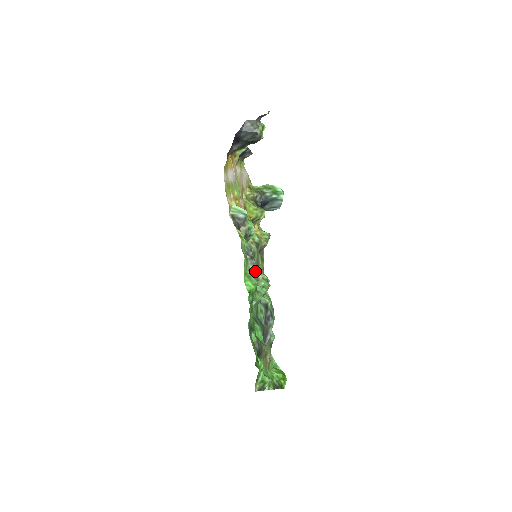
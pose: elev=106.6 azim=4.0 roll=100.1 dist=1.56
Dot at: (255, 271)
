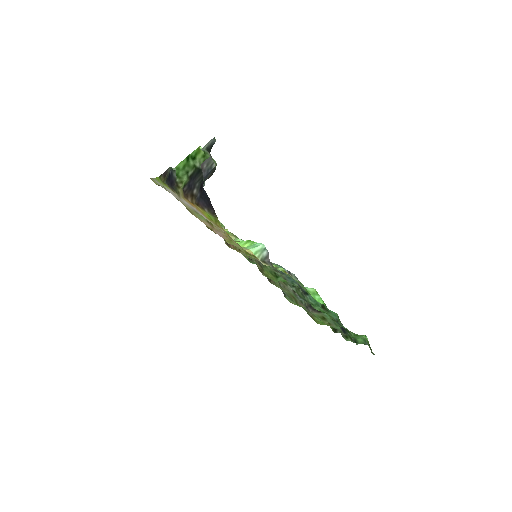
Dot at: occluded
